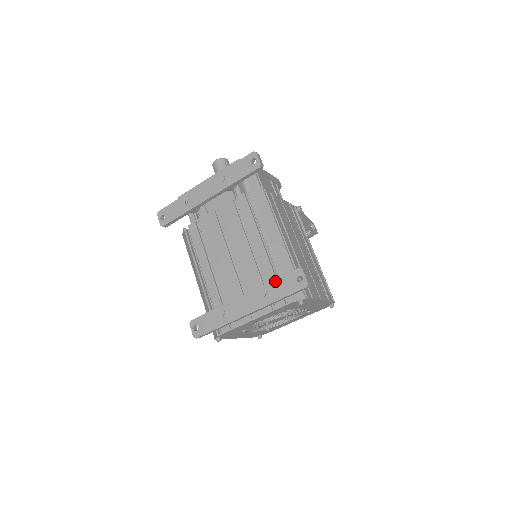
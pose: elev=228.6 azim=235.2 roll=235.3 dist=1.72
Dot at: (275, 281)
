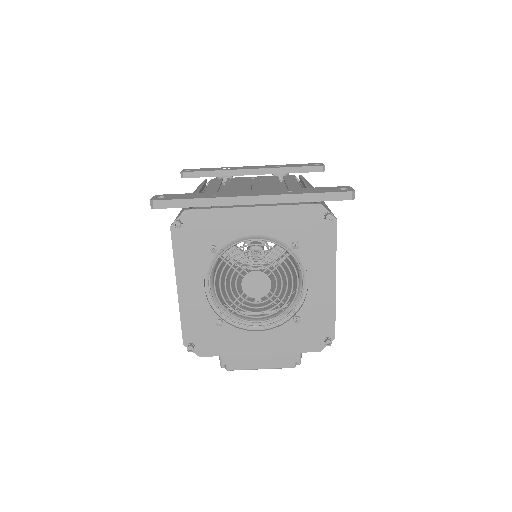
Dot at: (307, 188)
